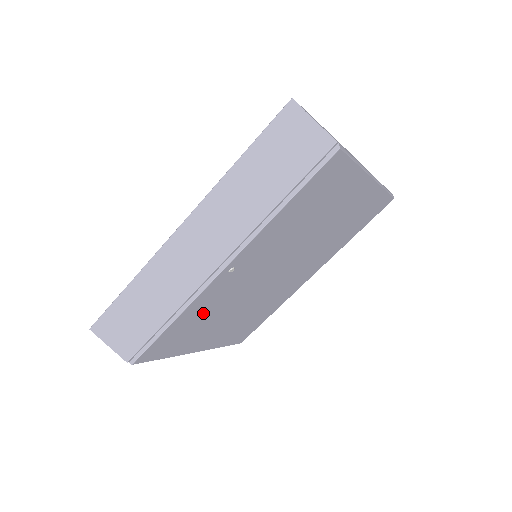
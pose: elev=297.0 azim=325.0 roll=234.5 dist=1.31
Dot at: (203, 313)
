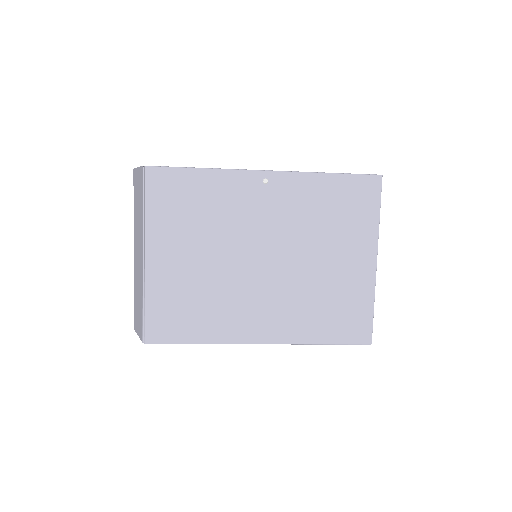
Dot at: (211, 201)
